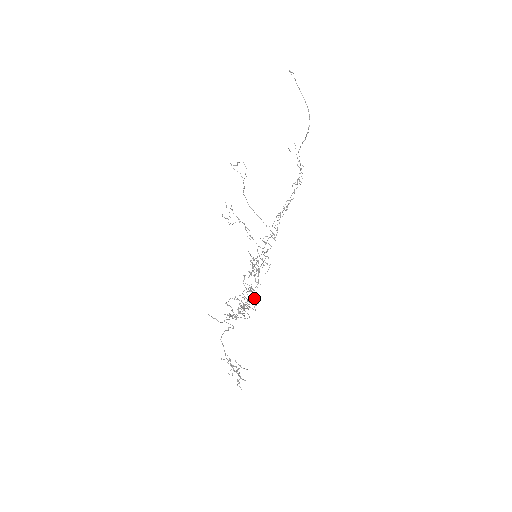
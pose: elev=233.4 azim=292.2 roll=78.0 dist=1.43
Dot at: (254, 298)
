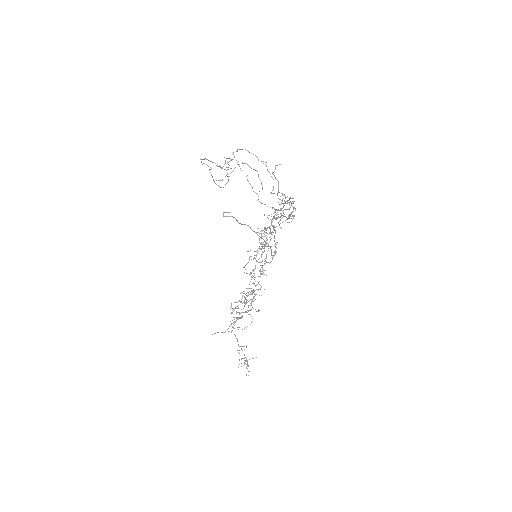
Dot at: (263, 274)
